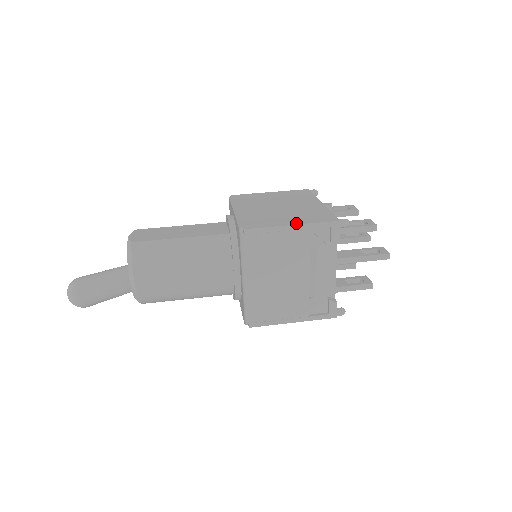
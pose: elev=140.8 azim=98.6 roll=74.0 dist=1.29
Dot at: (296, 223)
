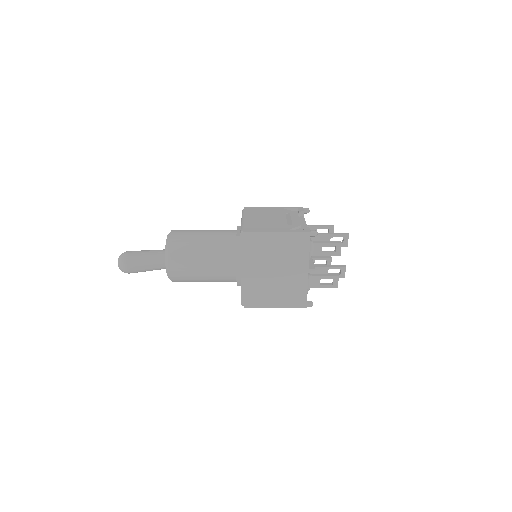
Dot at: occluded
